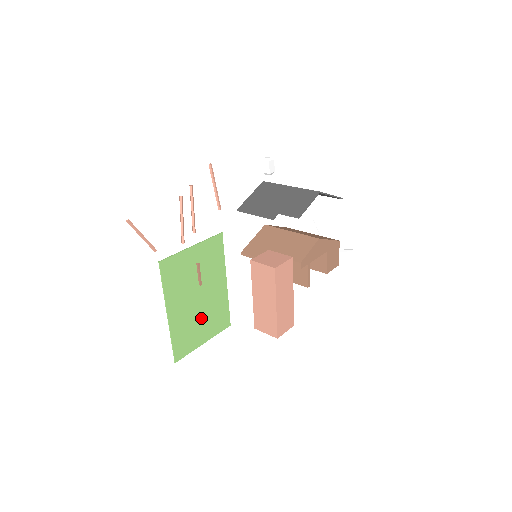
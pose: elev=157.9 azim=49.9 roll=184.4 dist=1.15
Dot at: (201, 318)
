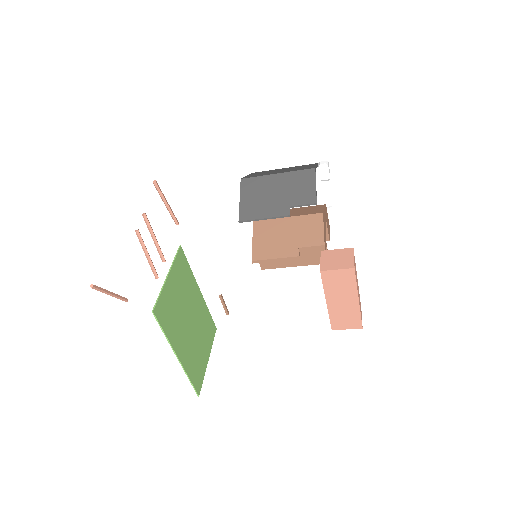
Dot at: (198, 340)
